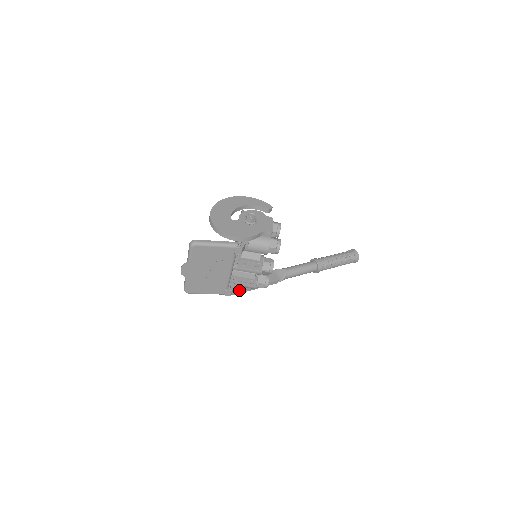
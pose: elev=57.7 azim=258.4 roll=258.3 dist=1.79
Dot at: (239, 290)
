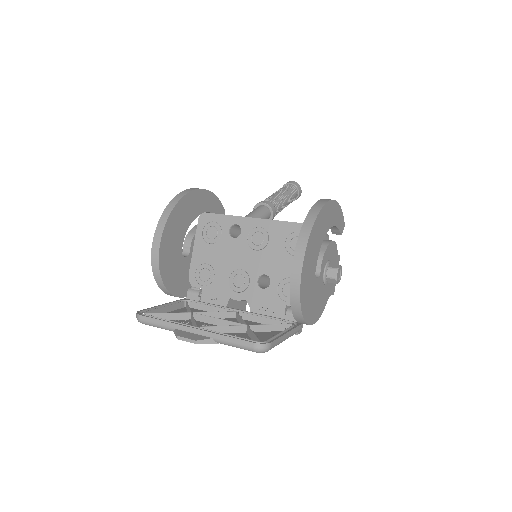
Dot at: occluded
